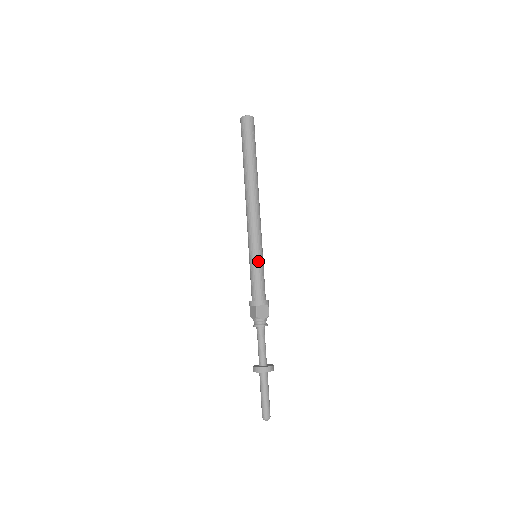
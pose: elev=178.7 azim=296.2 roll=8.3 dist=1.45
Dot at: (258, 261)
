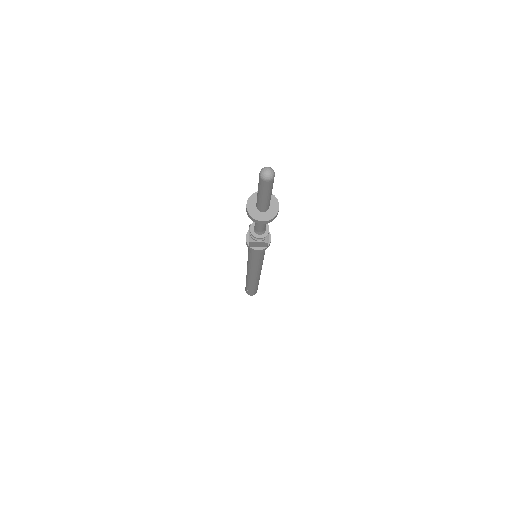
Dot at: occluded
